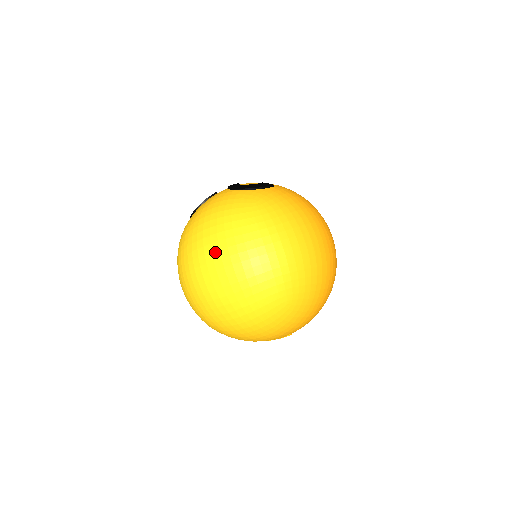
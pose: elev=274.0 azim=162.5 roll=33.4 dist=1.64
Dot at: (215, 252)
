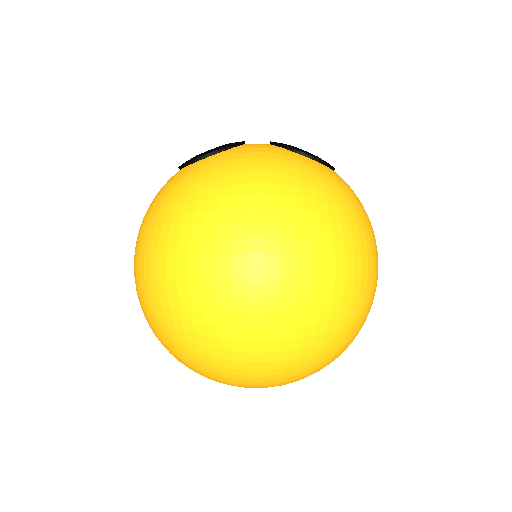
Dot at: (285, 238)
